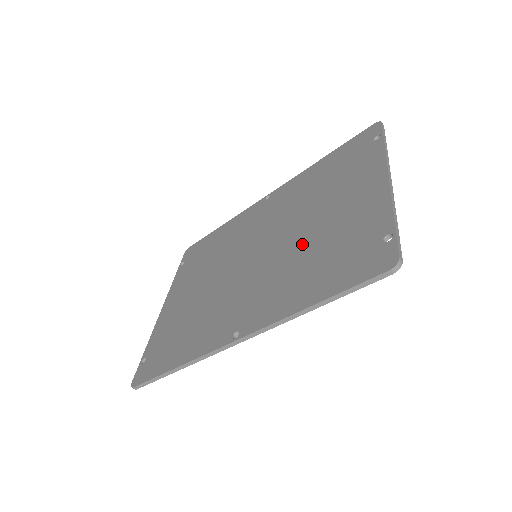
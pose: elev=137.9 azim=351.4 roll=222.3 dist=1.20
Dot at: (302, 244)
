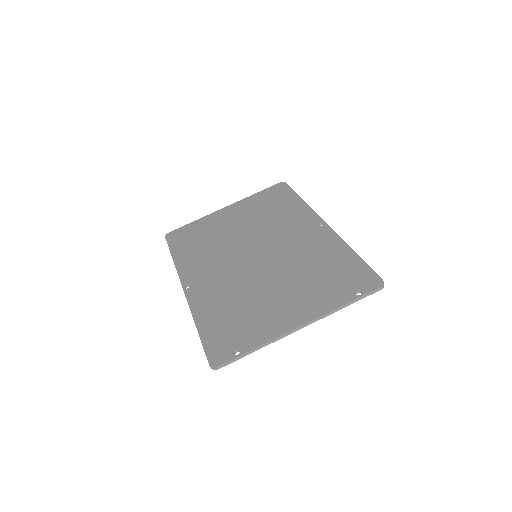
Dot at: (252, 290)
